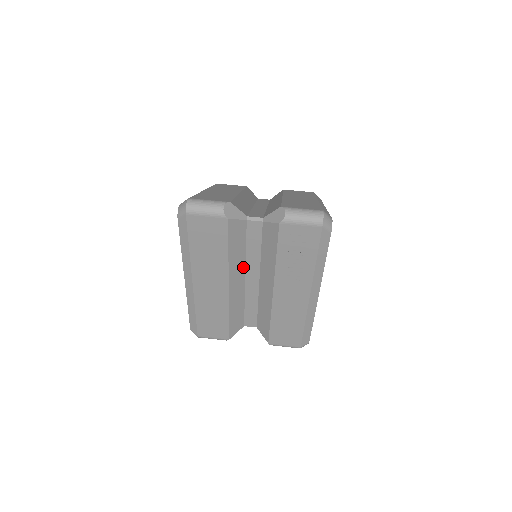
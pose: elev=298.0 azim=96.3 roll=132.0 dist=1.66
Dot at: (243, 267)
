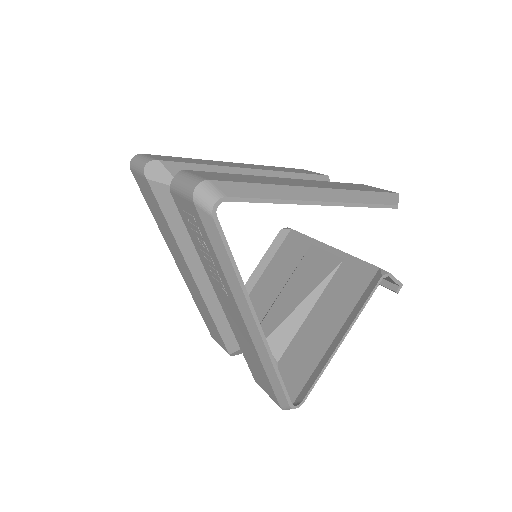
Dot at: occluded
